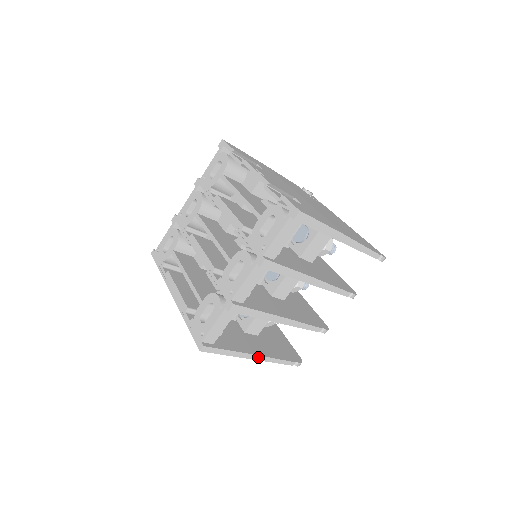
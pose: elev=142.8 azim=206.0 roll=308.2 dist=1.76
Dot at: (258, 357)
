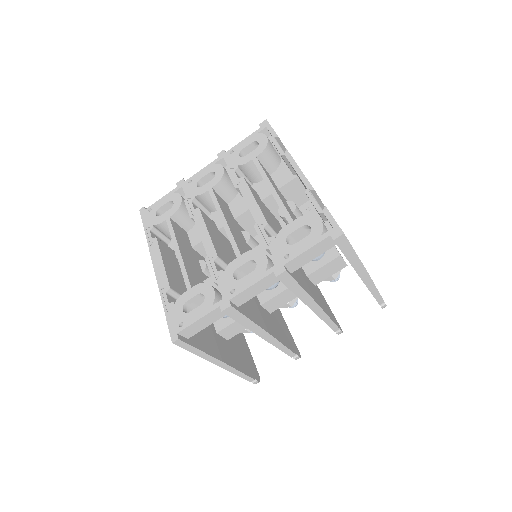
Dot at: (224, 365)
